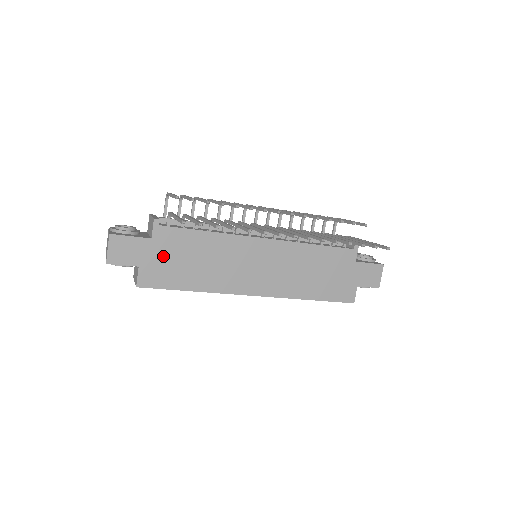
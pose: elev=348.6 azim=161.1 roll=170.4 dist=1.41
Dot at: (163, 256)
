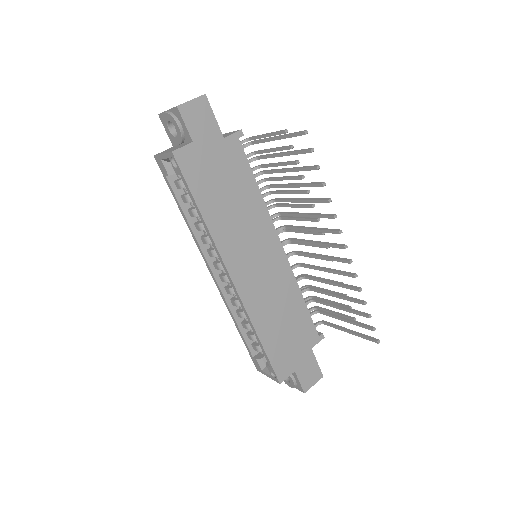
Dot at: (215, 160)
